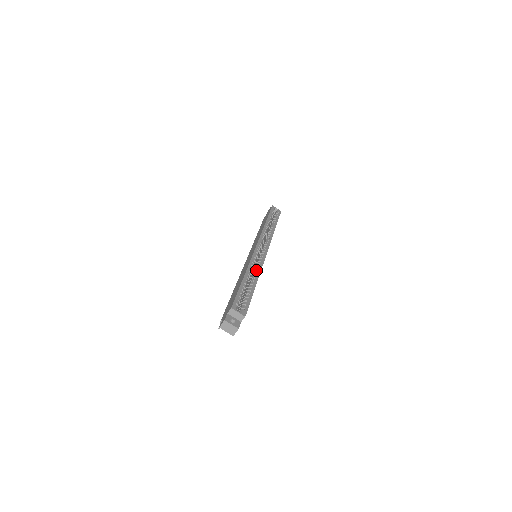
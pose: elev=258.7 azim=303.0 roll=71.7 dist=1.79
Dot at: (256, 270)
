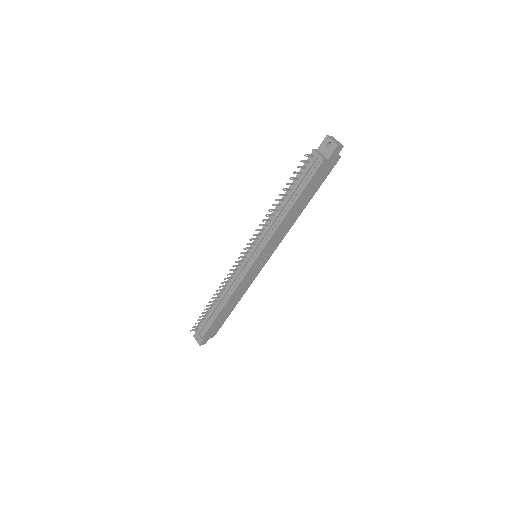
Dot at: occluded
